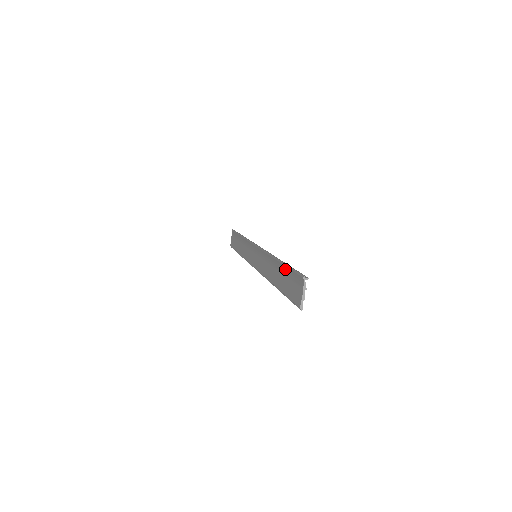
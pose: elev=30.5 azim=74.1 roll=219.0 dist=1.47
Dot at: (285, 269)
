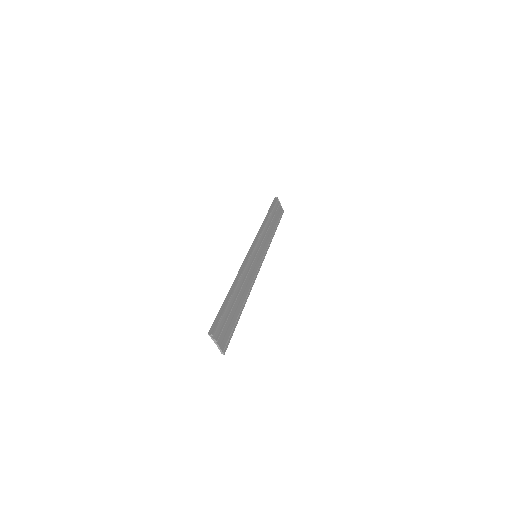
Dot at: occluded
